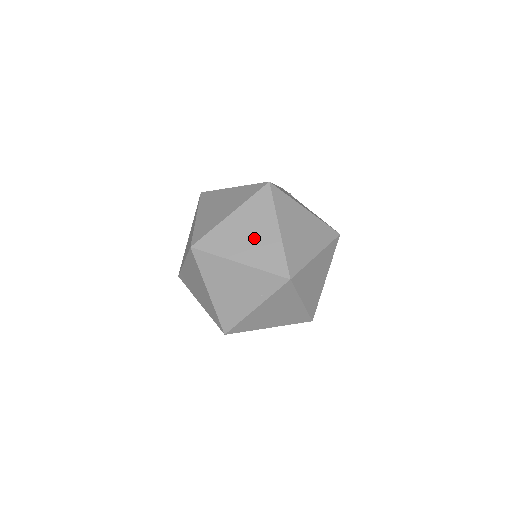
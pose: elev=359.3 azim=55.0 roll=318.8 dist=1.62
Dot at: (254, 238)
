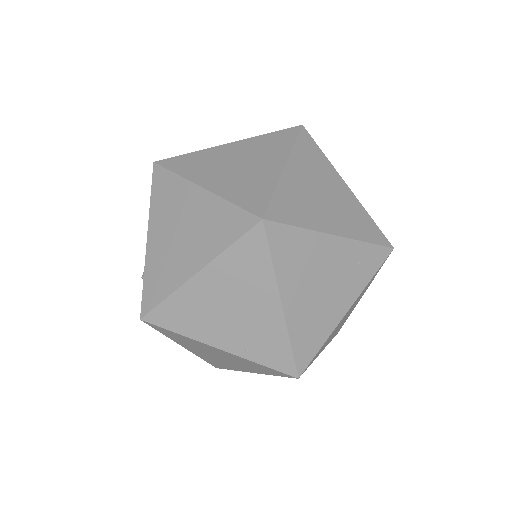
Dot at: (322, 293)
